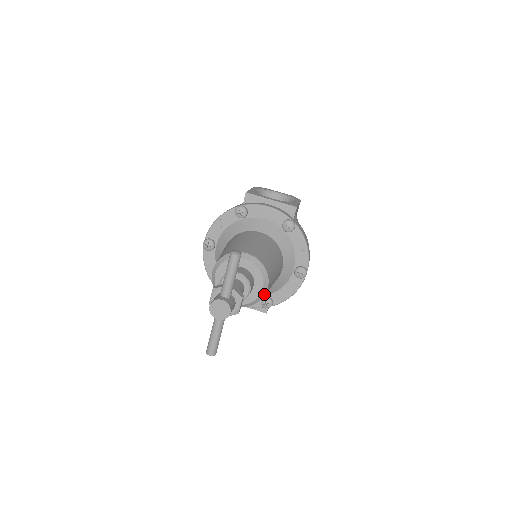
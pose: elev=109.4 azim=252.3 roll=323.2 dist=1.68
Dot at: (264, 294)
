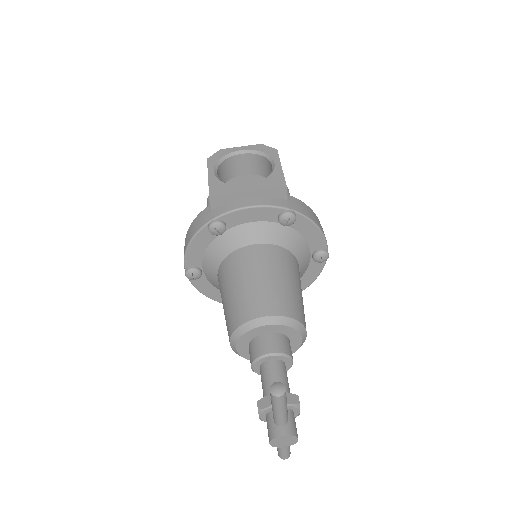
Dot at: (304, 340)
